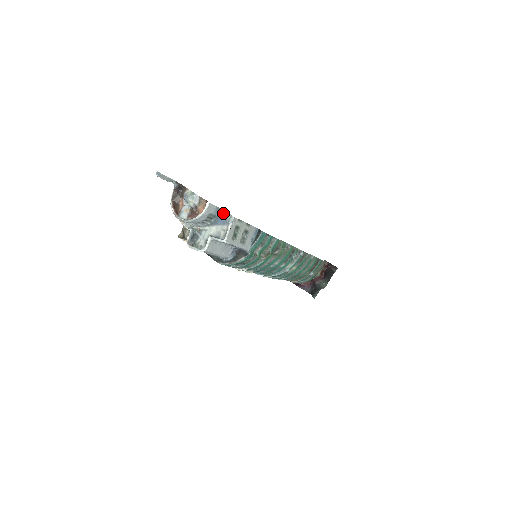
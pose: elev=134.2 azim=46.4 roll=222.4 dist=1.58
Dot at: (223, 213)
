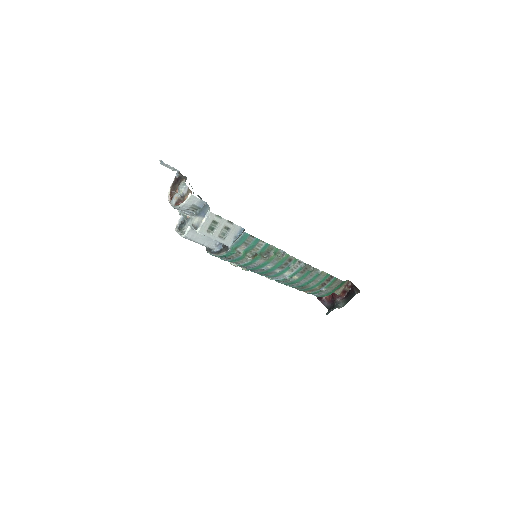
Dot at: (206, 207)
